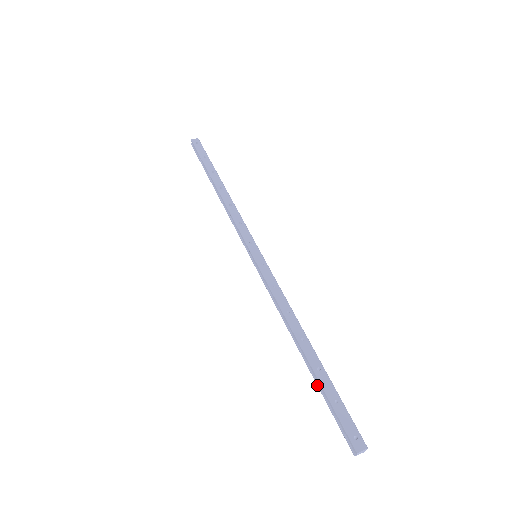
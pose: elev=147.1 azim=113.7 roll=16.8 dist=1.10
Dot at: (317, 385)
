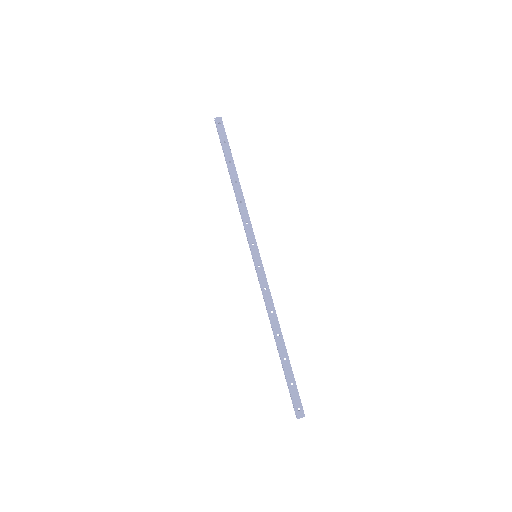
Dot at: (283, 368)
